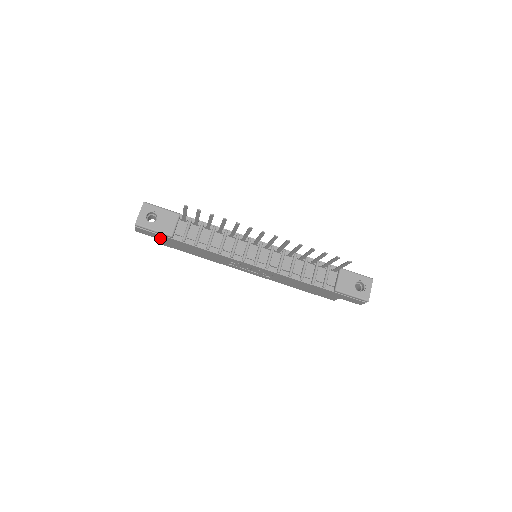
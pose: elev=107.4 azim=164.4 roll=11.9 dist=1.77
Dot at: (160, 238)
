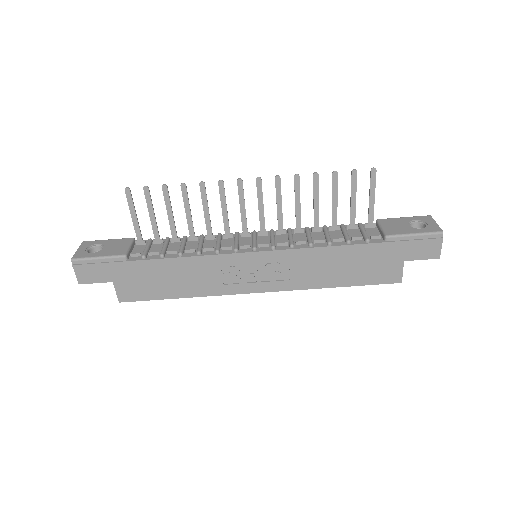
Dot at: (113, 277)
